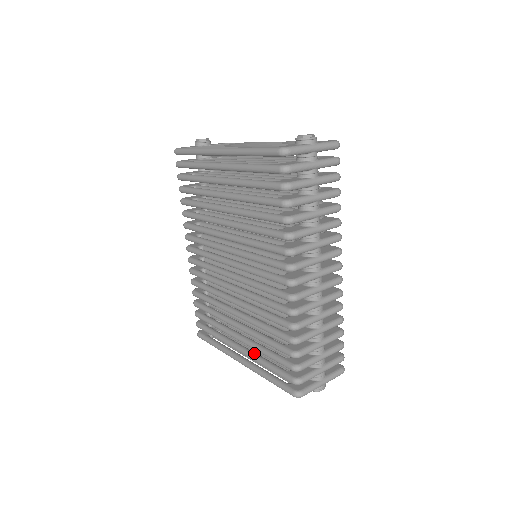
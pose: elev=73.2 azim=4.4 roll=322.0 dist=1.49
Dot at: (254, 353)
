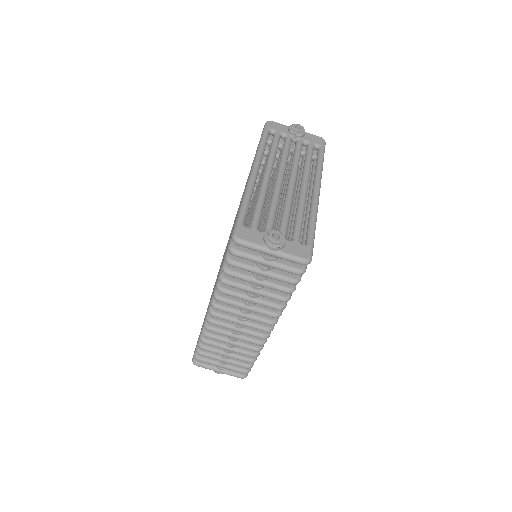
Dot at: occluded
